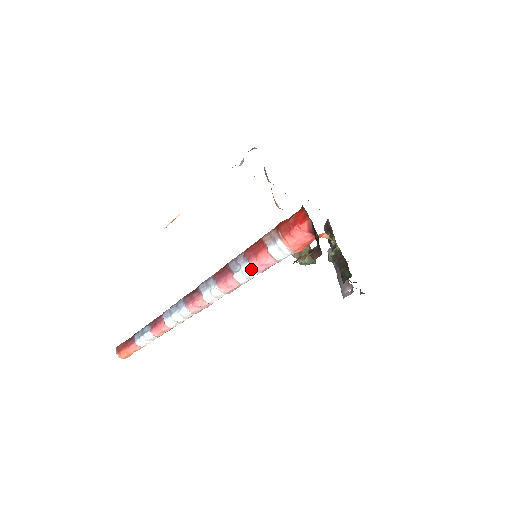
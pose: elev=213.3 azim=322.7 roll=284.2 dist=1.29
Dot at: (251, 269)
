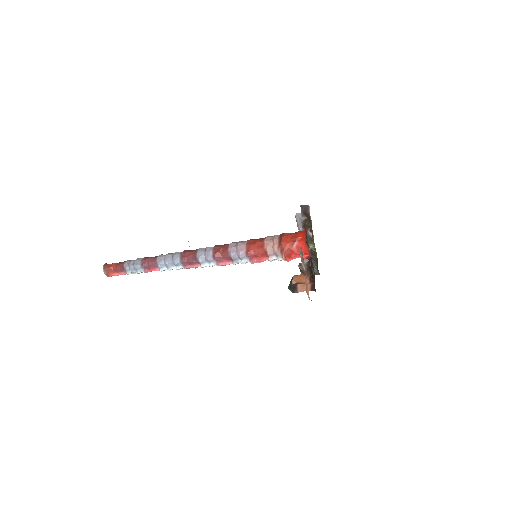
Dot at: occluded
